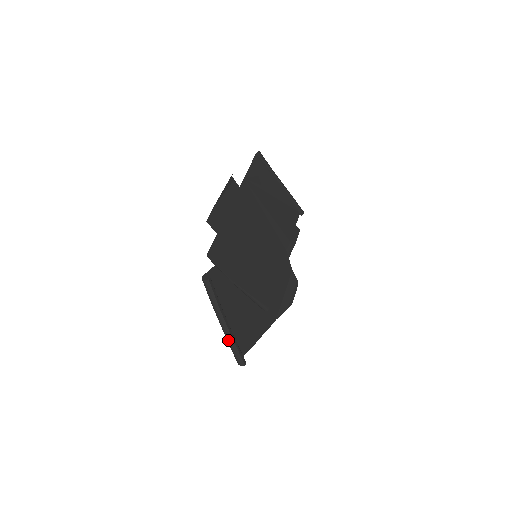
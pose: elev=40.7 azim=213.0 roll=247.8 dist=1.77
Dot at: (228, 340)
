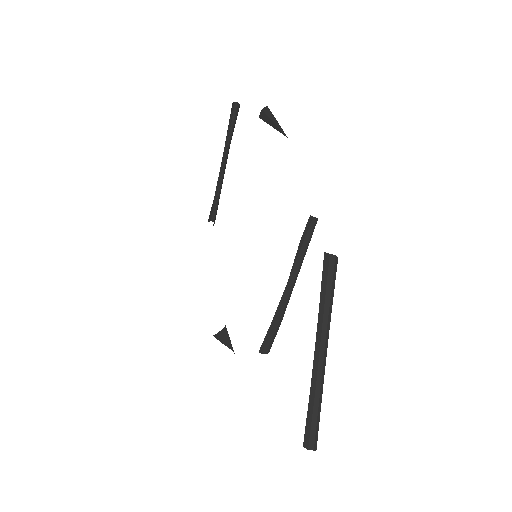
Dot at: (320, 393)
